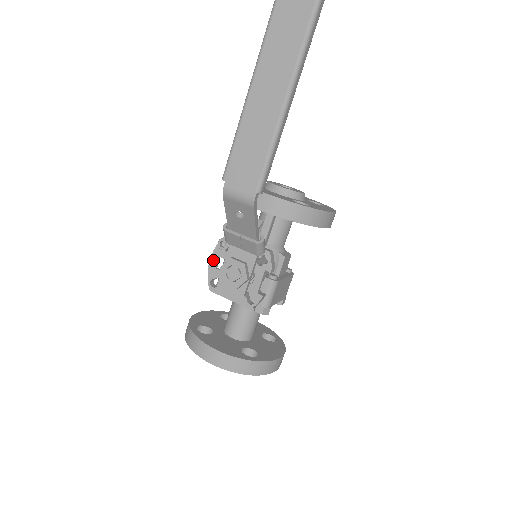
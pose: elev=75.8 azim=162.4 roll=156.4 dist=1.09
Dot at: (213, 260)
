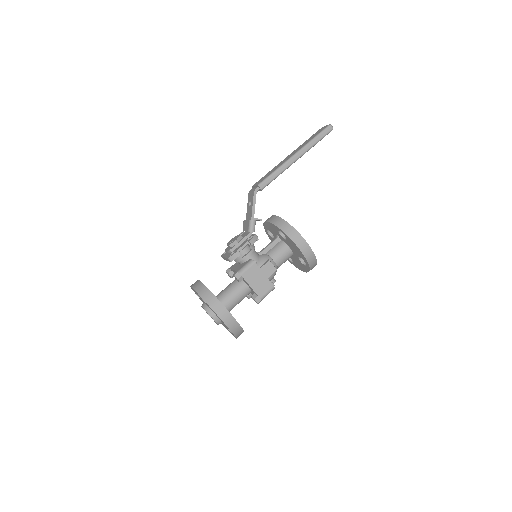
Dot at: occluded
